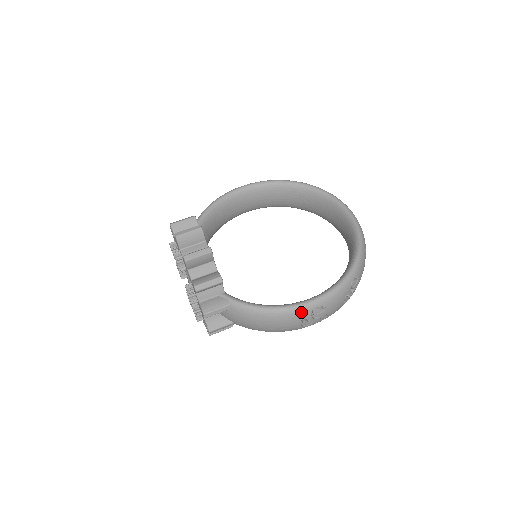
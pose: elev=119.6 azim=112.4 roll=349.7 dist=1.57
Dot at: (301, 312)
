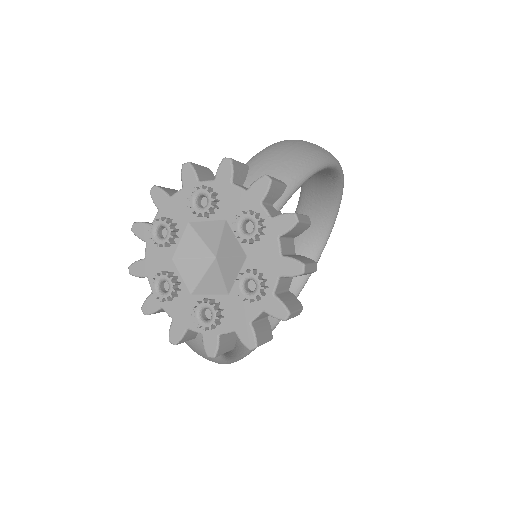
Dot at: occluded
